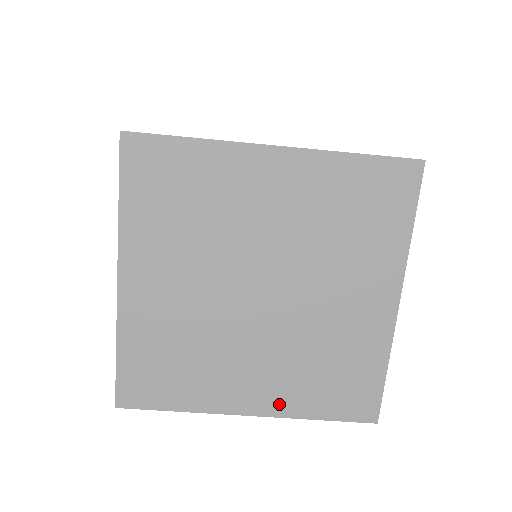
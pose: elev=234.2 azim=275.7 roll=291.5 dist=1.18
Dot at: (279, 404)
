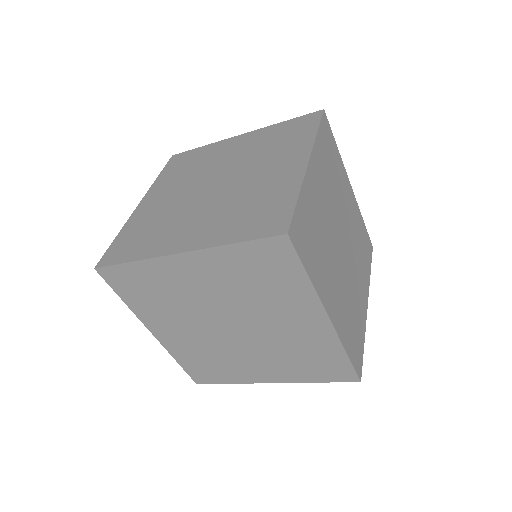
Dot at: (286, 377)
